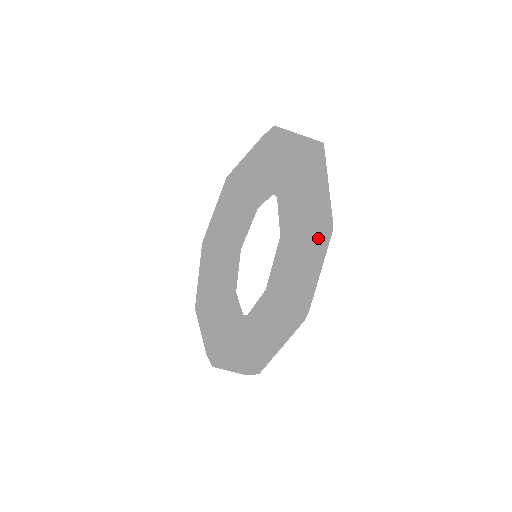
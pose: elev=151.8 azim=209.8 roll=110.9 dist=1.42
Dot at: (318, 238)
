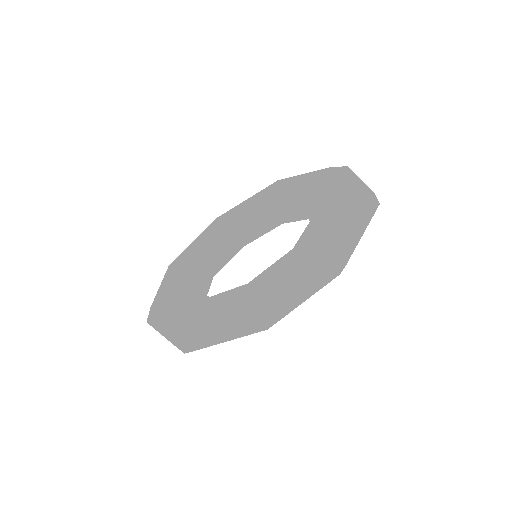
Dot at: (325, 270)
